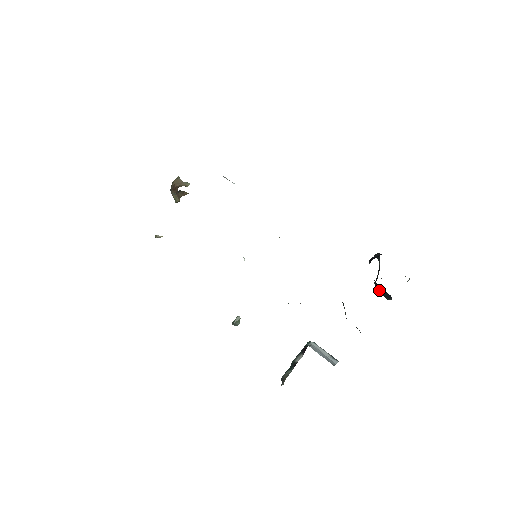
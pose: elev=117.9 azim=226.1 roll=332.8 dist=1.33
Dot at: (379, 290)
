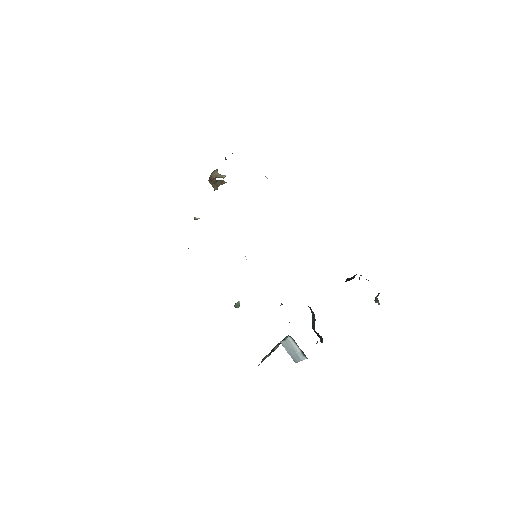
Dot at: occluded
